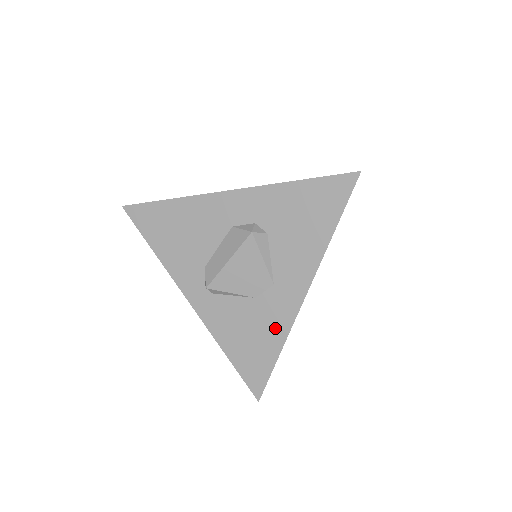
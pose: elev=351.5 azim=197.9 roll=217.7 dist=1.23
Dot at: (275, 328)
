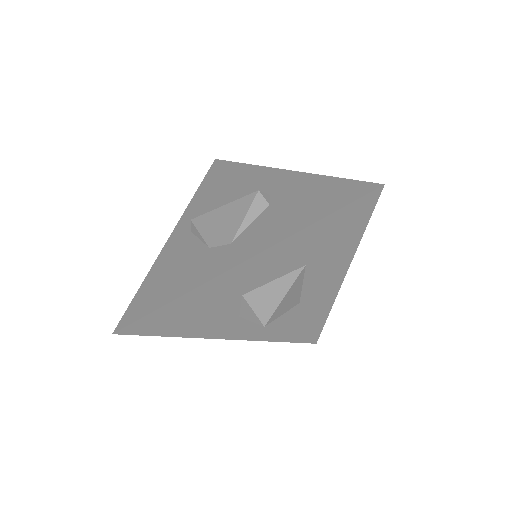
Dot at: (193, 278)
